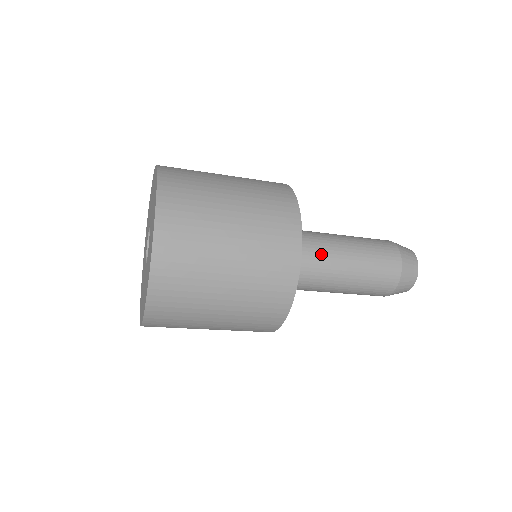
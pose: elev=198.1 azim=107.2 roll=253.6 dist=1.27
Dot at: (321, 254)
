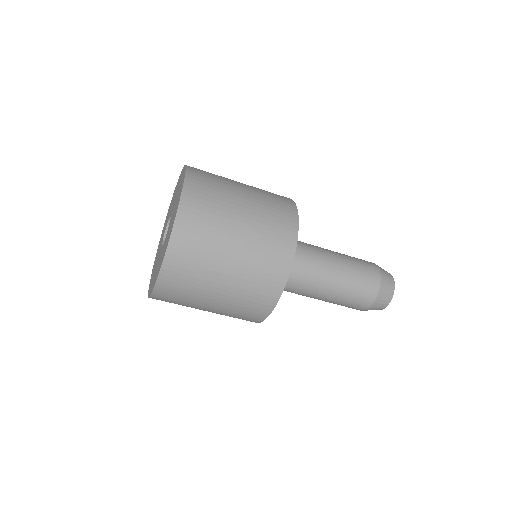
Dot at: occluded
